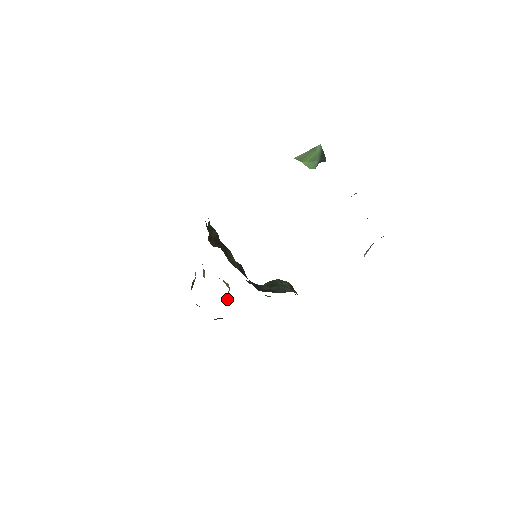
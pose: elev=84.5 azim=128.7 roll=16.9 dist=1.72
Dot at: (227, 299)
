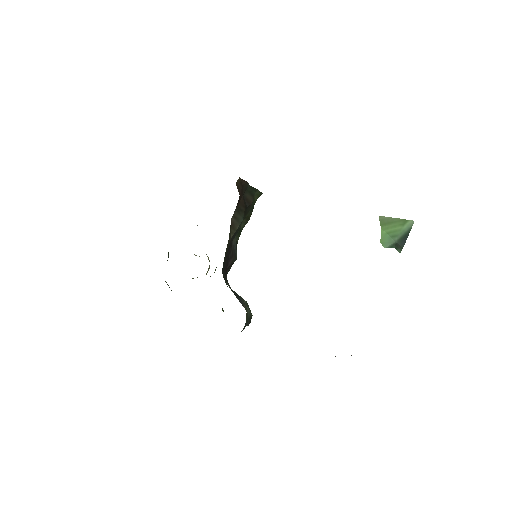
Dot at: occluded
